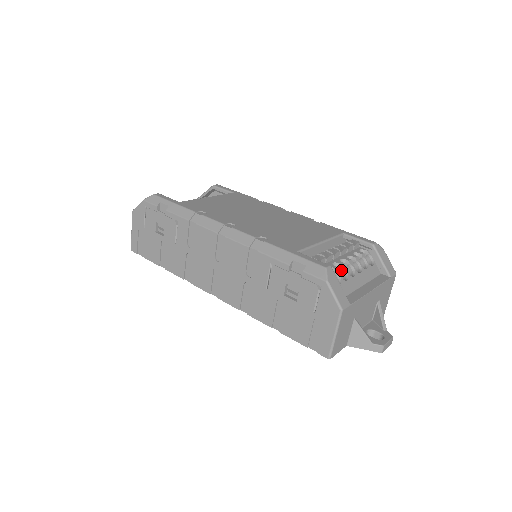
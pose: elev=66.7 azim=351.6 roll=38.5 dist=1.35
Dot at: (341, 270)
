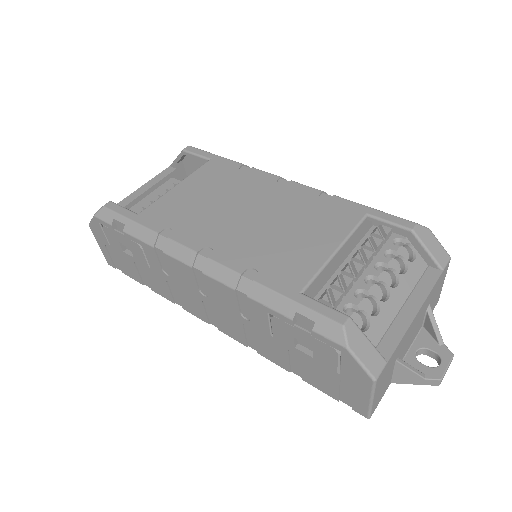
Dot at: (368, 297)
